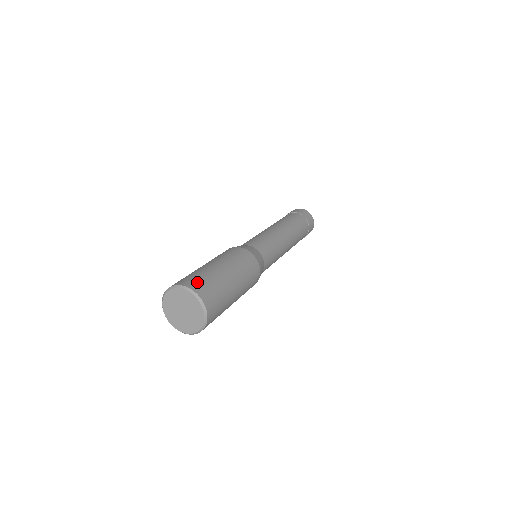
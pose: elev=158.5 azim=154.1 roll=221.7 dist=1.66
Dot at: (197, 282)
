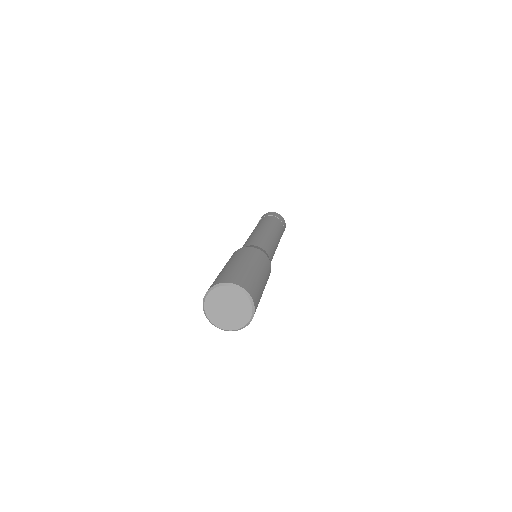
Dot at: (244, 281)
